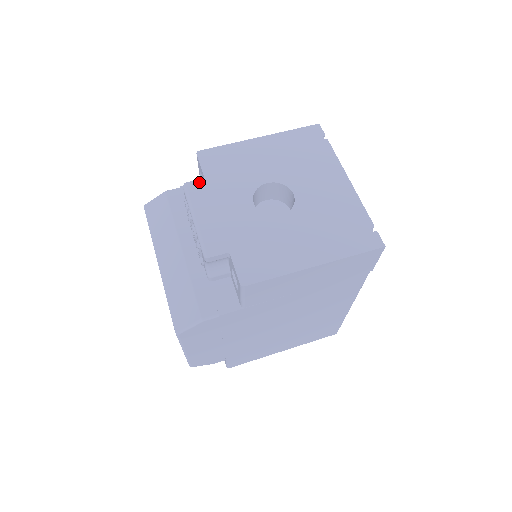
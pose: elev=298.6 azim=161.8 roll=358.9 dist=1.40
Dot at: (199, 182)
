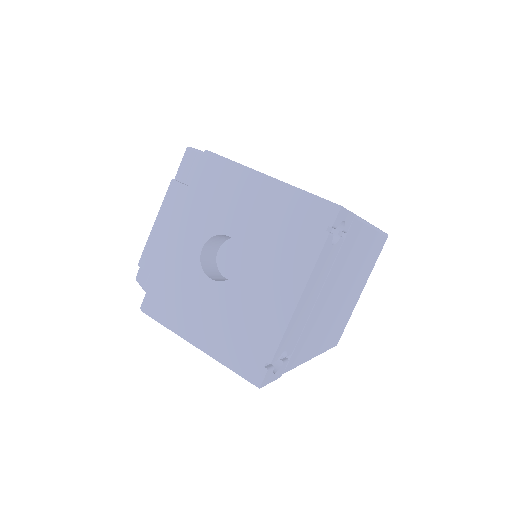
Dot at: (182, 188)
